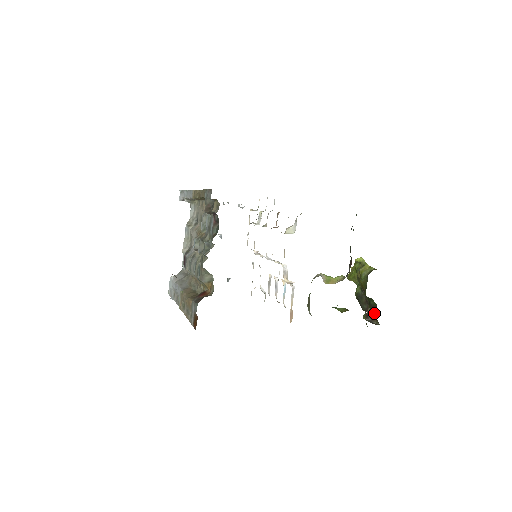
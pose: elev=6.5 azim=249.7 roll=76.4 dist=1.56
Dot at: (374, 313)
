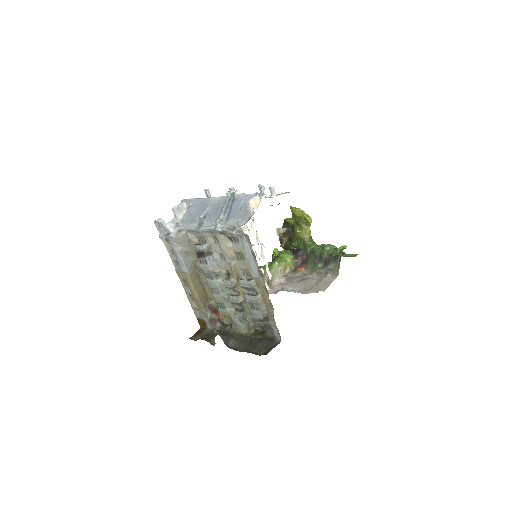
Dot at: occluded
